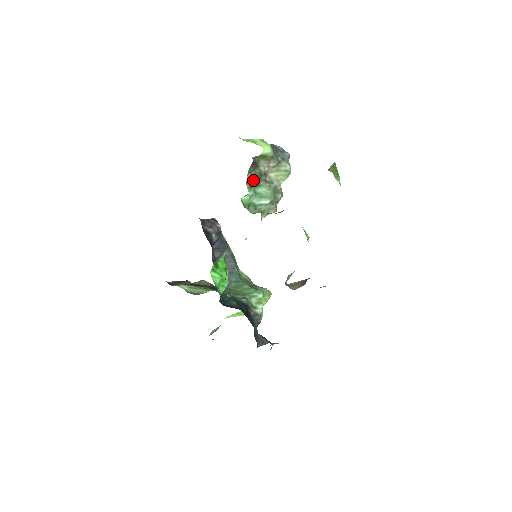
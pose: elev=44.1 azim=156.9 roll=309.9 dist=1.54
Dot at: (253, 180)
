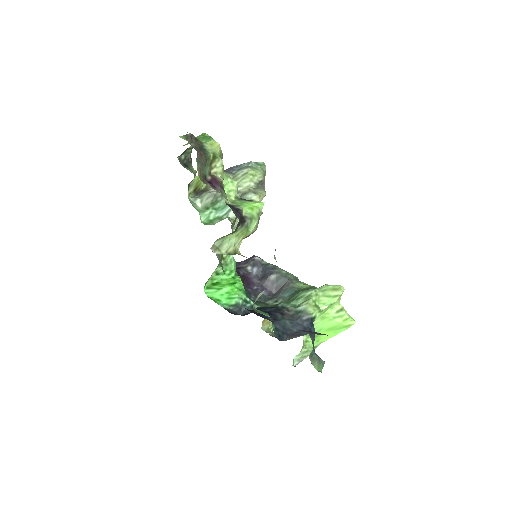
Dot at: (208, 202)
